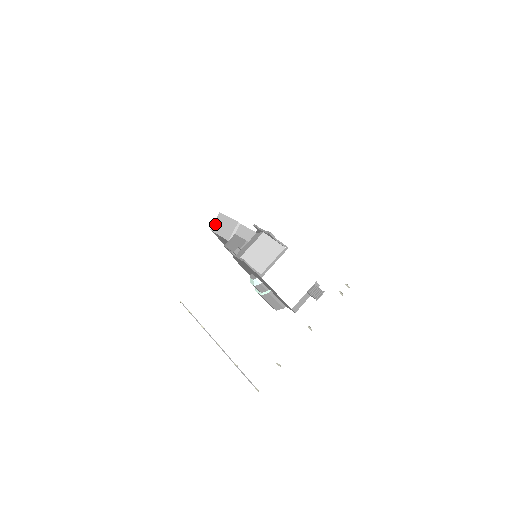
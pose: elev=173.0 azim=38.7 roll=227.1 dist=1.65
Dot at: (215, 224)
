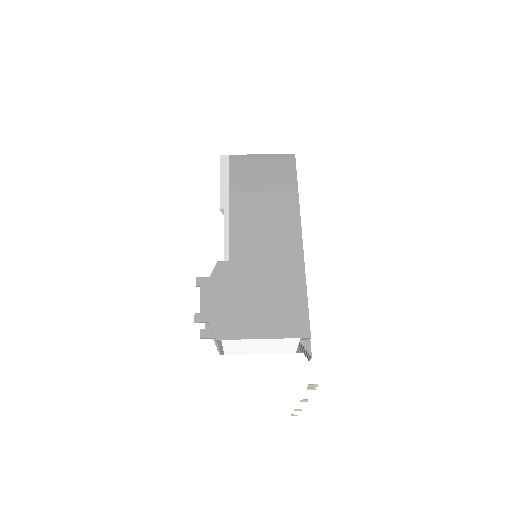
Dot at: occluded
